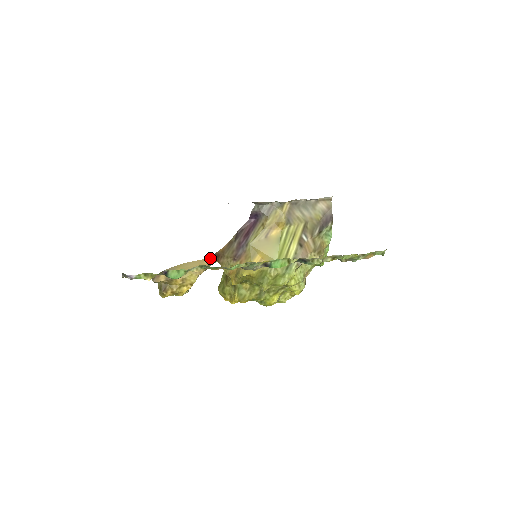
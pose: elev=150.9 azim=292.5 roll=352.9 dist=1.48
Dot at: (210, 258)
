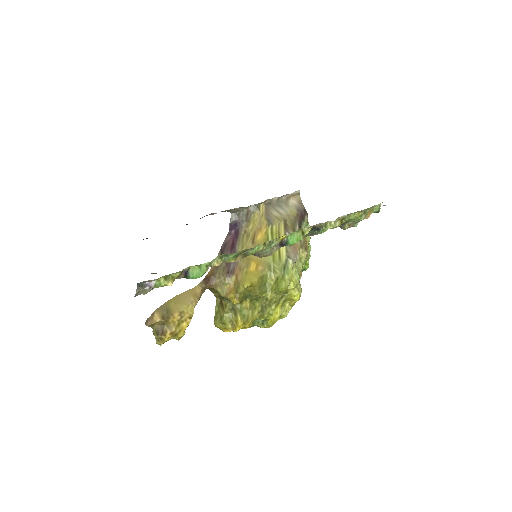
Dot at: (200, 284)
